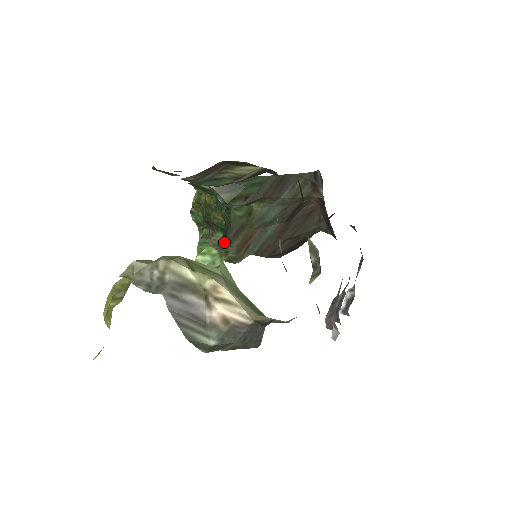
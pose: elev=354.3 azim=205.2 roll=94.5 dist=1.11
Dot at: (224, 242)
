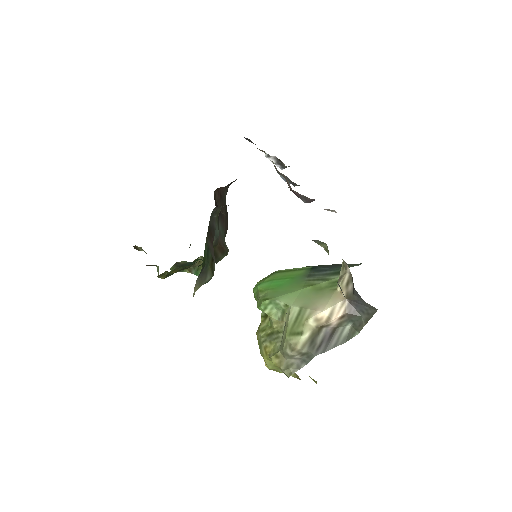
Dot at: occluded
